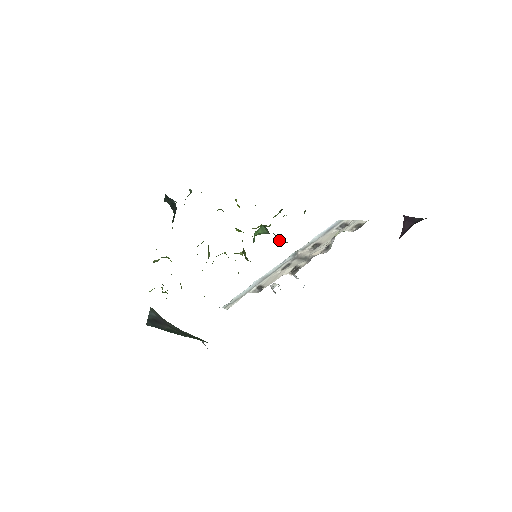
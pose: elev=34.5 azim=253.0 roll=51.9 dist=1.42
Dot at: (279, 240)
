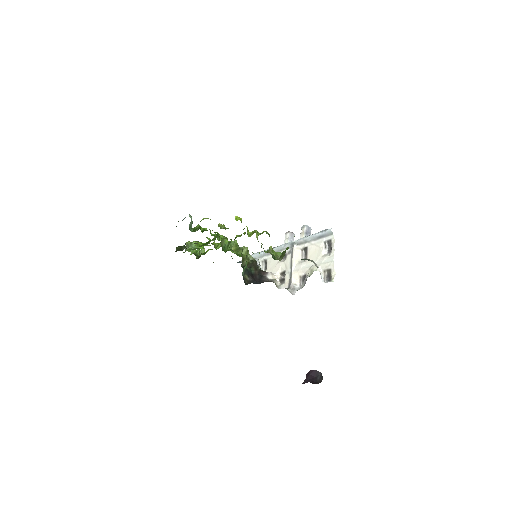
Dot at: occluded
